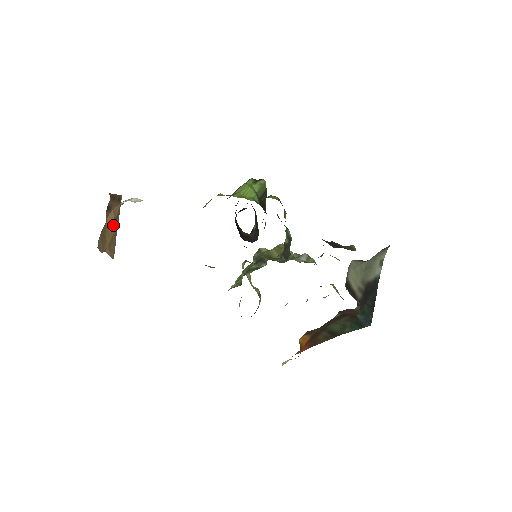
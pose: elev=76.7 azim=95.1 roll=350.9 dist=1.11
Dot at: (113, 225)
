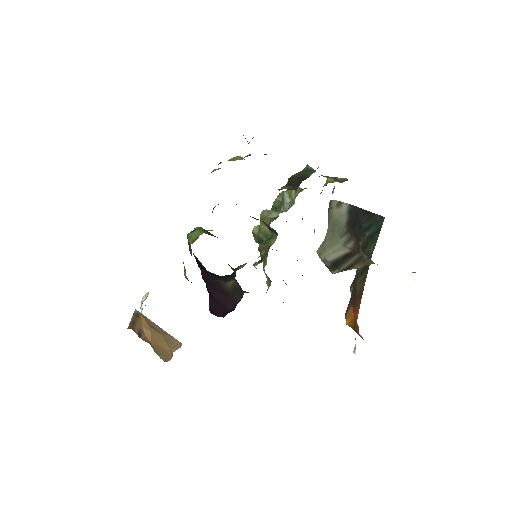
Dot at: (155, 334)
